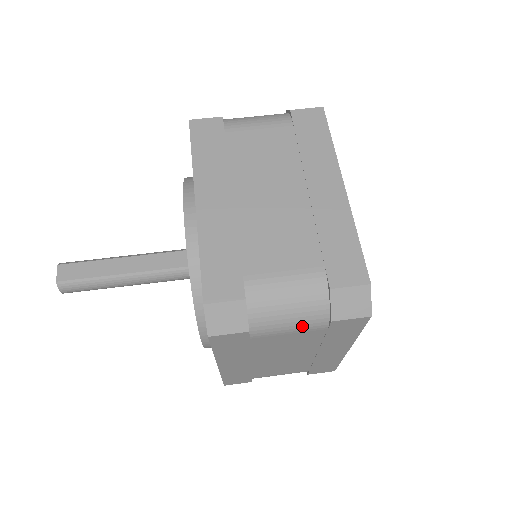
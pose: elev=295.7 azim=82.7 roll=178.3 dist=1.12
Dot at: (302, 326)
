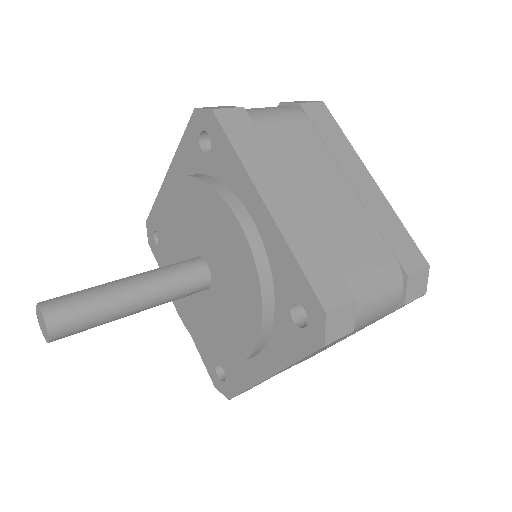
Dot at: (285, 114)
